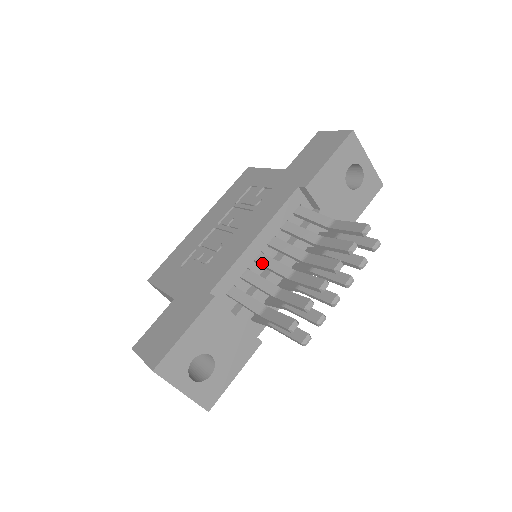
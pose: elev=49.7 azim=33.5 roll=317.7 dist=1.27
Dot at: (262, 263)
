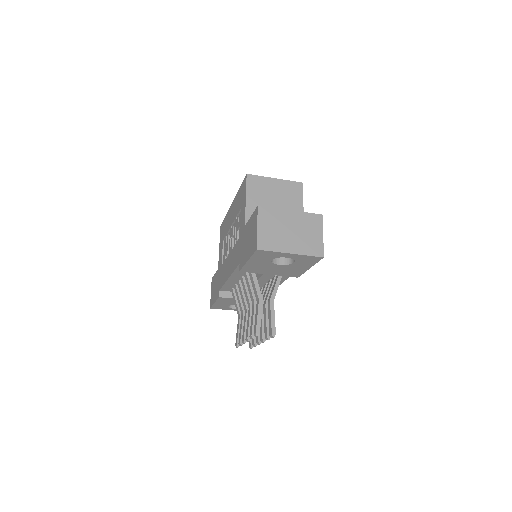
Dot at: (239, 288)
